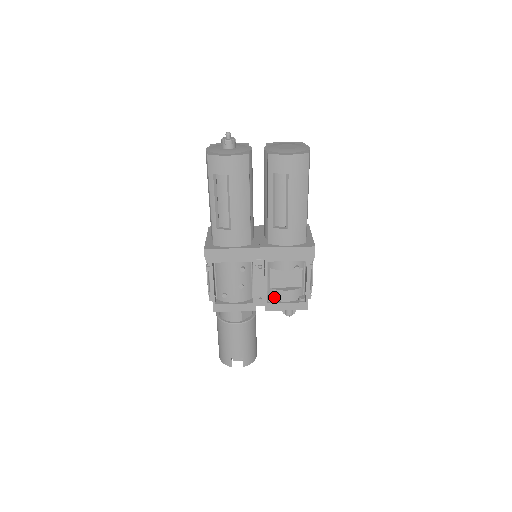
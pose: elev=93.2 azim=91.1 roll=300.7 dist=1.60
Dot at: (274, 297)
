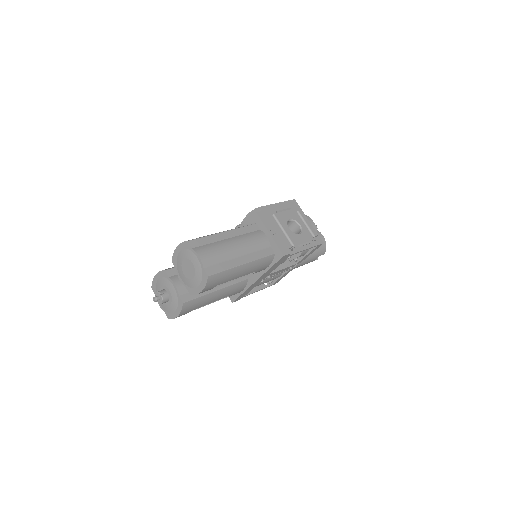
Dot at: occluded
